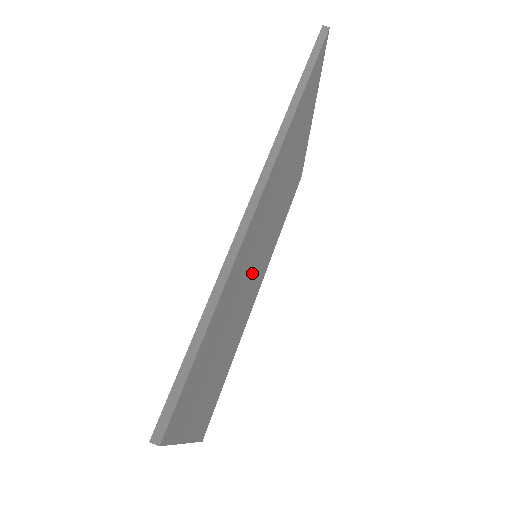
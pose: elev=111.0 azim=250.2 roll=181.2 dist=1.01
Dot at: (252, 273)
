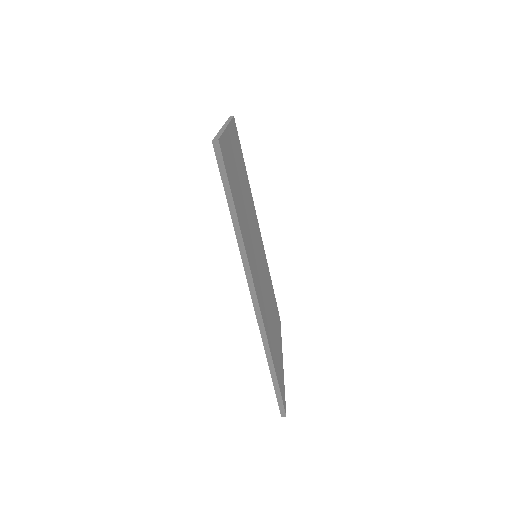
Dot at: (261, 269)
